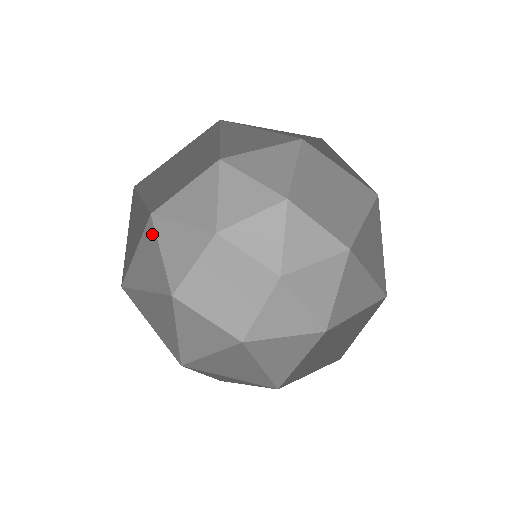
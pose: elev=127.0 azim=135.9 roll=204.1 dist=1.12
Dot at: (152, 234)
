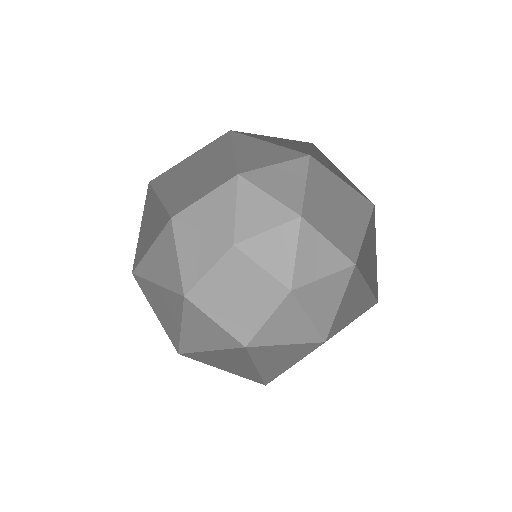
Dot at: (170, 236)
